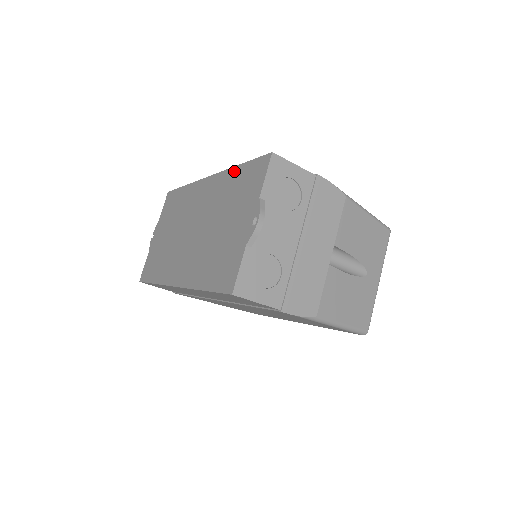
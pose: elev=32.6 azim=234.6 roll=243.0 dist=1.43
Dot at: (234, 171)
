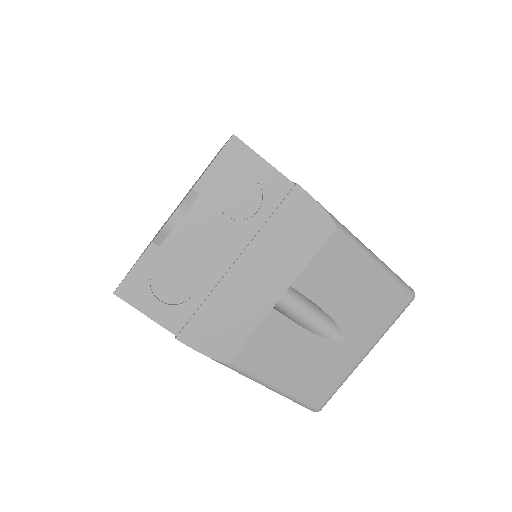
Dot at: (223, 146)
